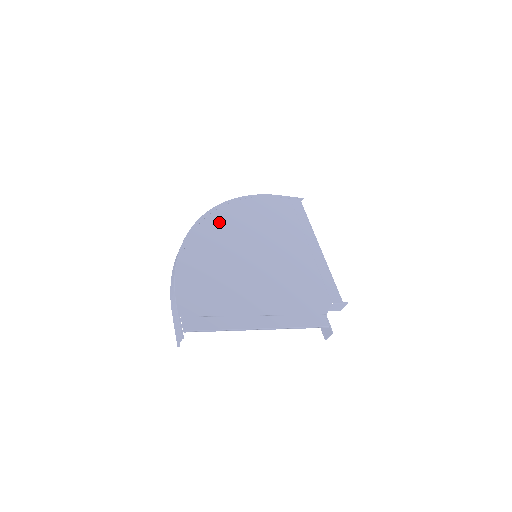
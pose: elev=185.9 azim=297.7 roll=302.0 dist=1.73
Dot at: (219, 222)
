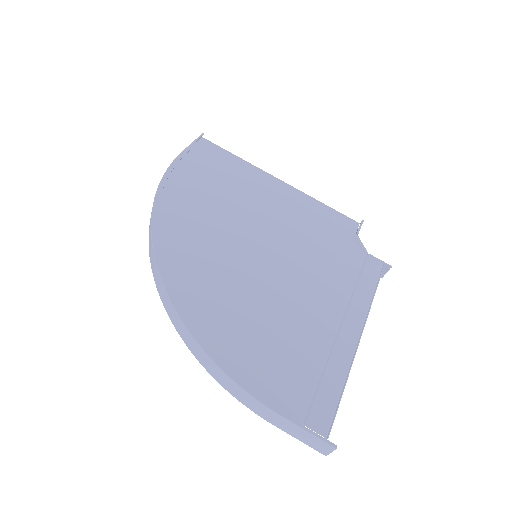
Dot at: (180, 254)
